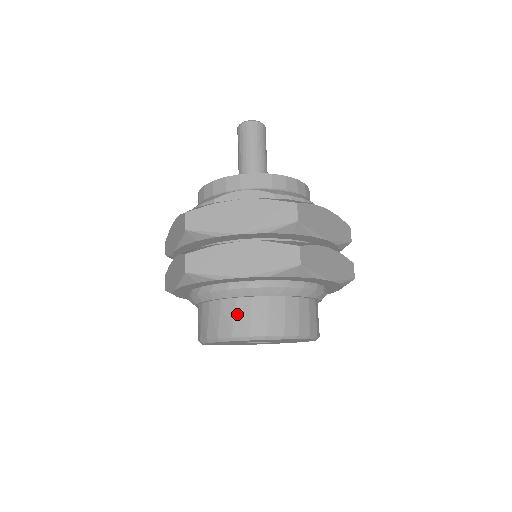
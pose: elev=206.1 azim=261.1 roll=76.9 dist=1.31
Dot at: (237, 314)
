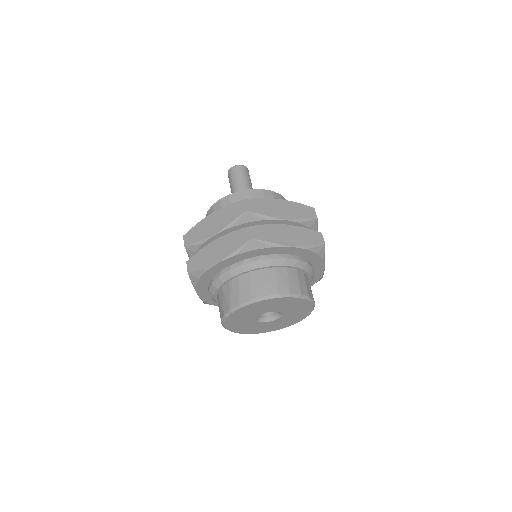
Dot at: (279, 278)
